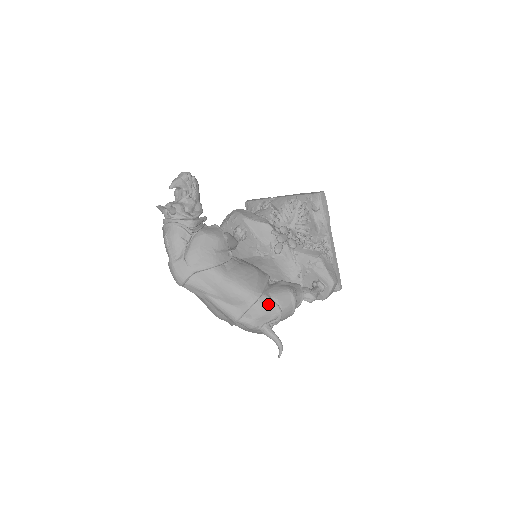
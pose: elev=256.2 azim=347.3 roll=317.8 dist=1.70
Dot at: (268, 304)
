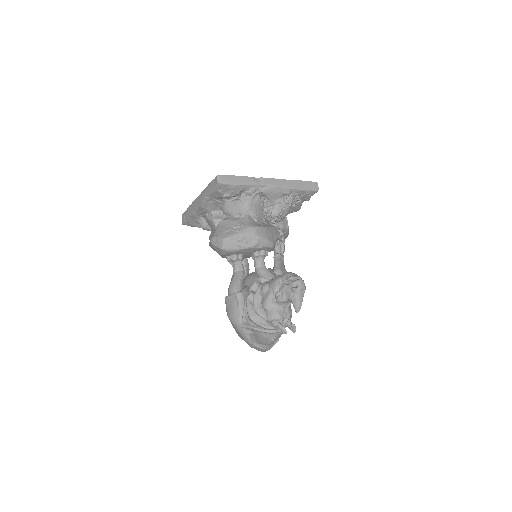
Dot at: occluded
